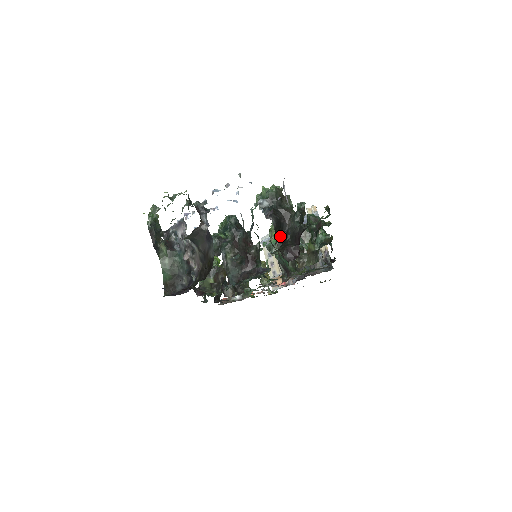
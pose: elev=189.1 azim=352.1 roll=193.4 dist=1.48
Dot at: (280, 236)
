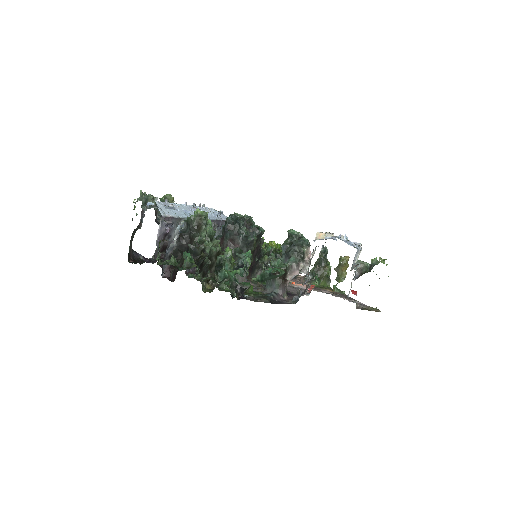
Dot at: occluded
